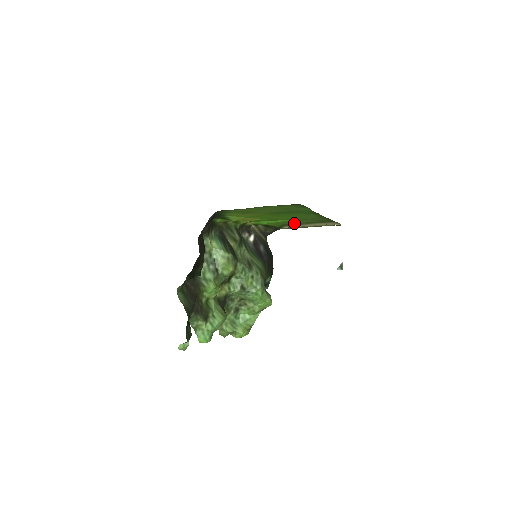
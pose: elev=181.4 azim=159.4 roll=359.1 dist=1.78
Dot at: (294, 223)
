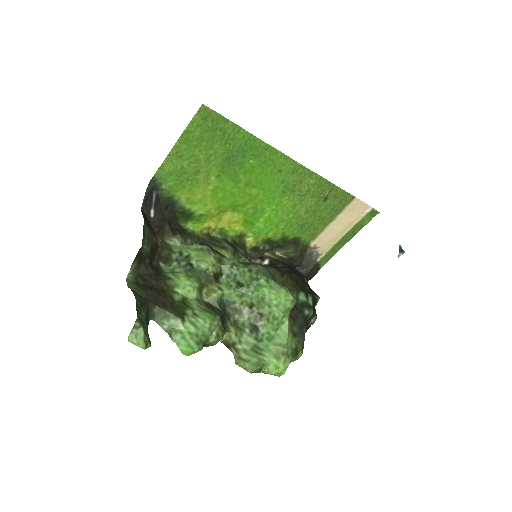
Dot at: (301, 218)
